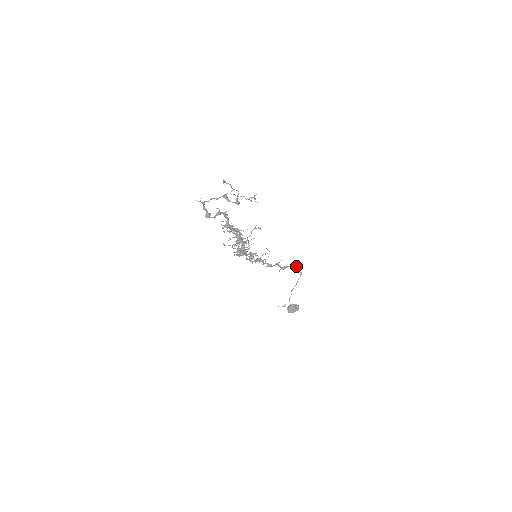
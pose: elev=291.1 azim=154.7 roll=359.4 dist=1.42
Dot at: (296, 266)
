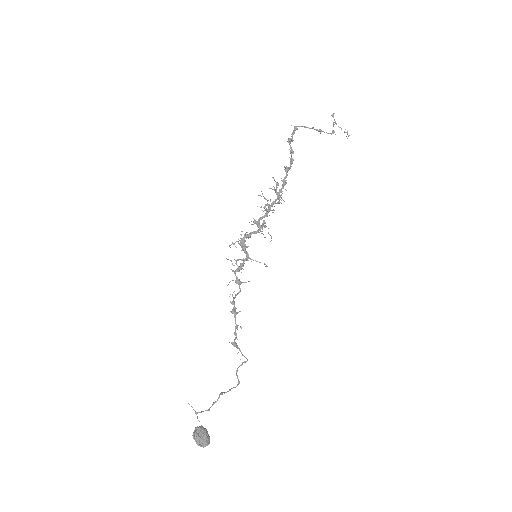
Dot at: occluded
